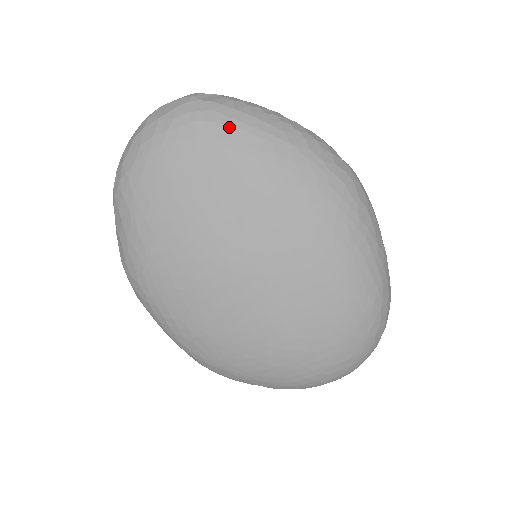
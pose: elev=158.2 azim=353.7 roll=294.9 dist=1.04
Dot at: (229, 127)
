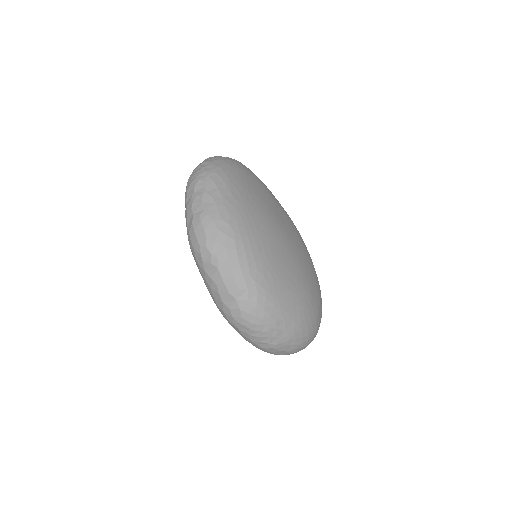
Dot at: occluded
